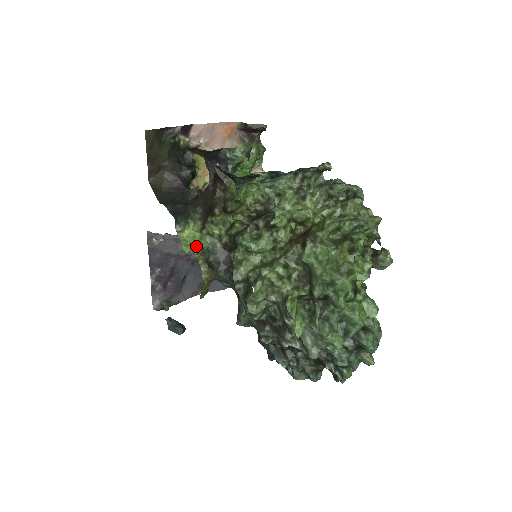
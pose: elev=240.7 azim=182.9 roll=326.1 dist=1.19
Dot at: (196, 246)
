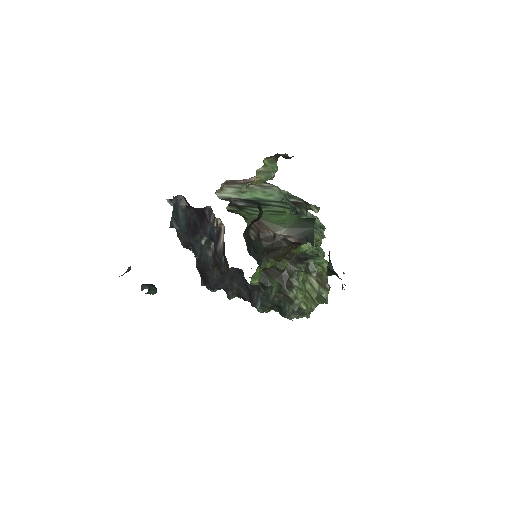
Dot at: (257, 278)
